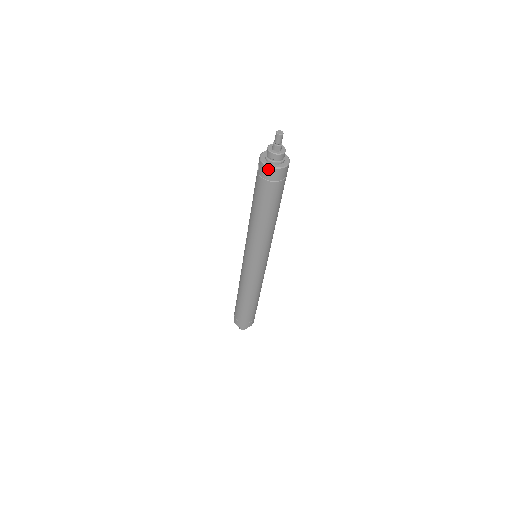
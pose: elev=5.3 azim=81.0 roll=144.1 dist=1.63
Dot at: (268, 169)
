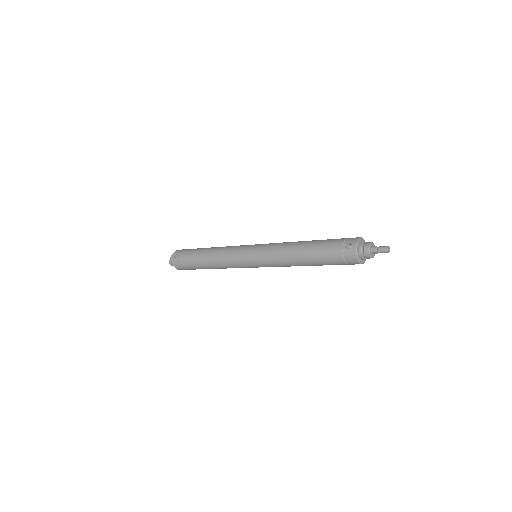
Dot at: (355, 258)
